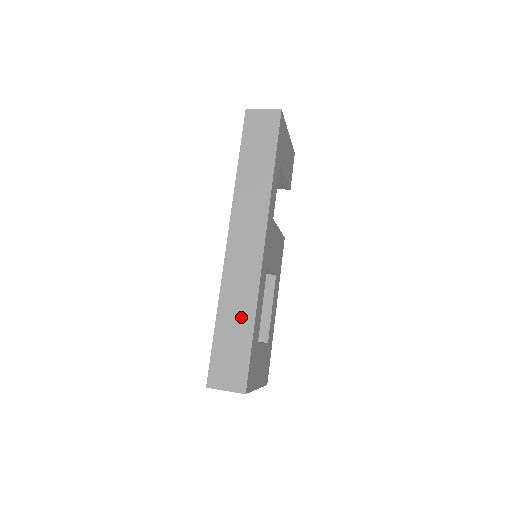
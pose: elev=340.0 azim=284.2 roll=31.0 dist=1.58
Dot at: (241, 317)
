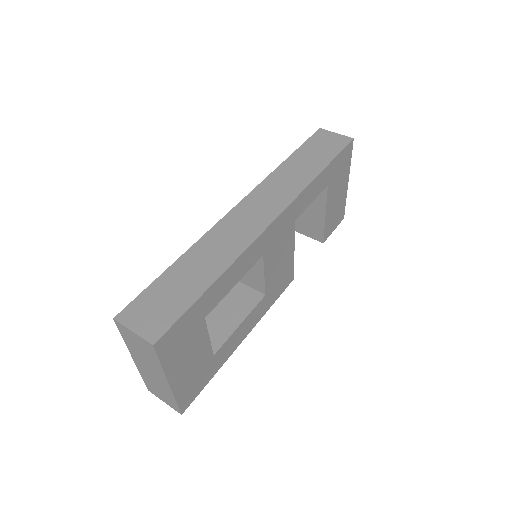
Dot at: (205, 269)
